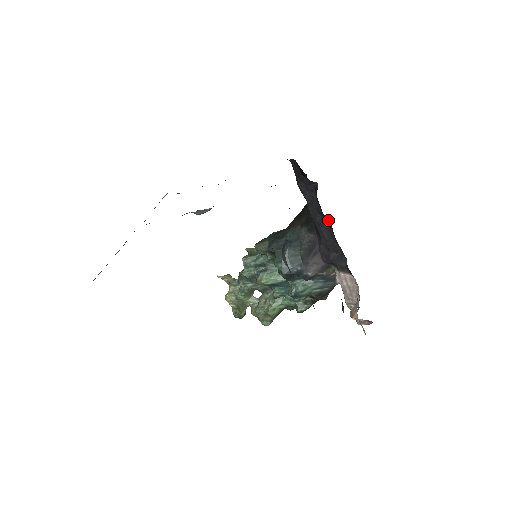
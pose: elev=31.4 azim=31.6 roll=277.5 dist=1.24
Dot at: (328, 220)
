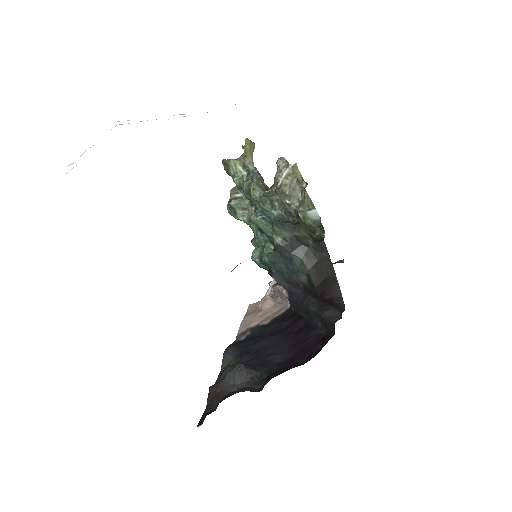
Dot at: (309, 323)
